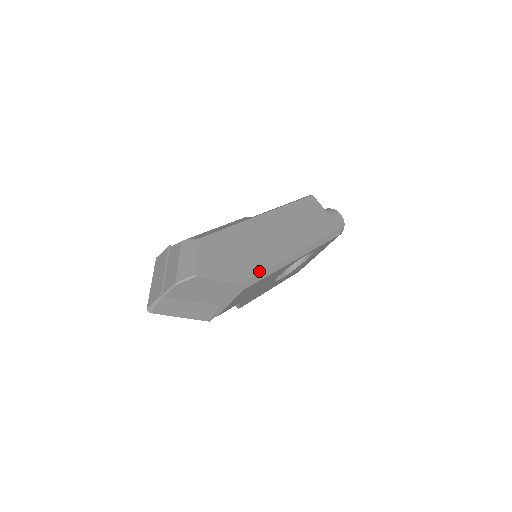
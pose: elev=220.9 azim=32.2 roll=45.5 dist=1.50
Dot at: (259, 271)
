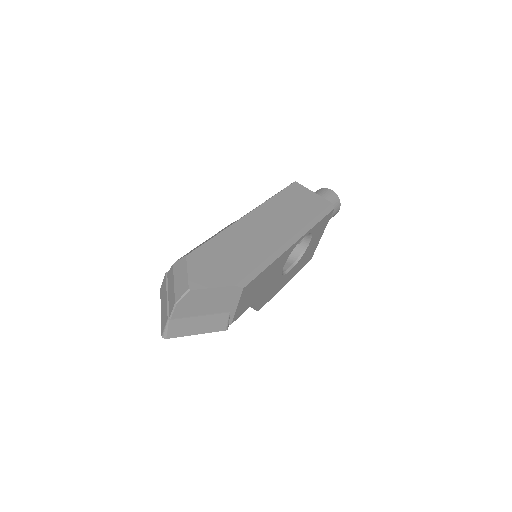
Dot at: (254, 267)
